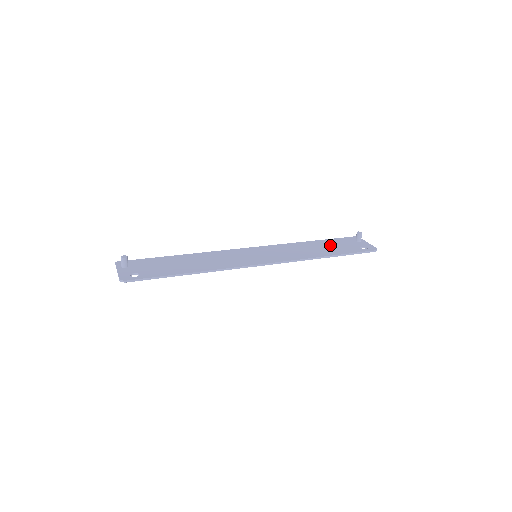
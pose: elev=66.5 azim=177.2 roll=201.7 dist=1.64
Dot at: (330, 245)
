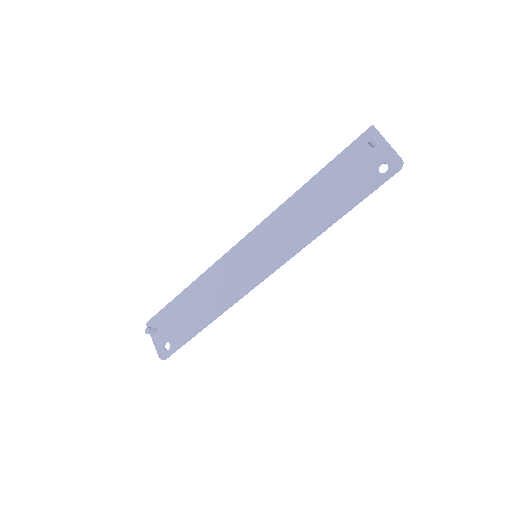
Dot at: (336, 182)
